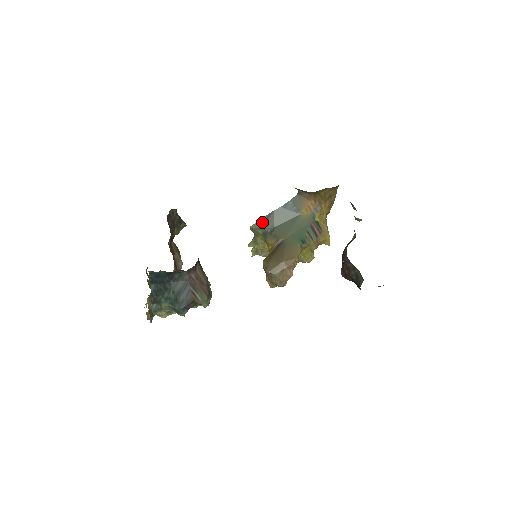
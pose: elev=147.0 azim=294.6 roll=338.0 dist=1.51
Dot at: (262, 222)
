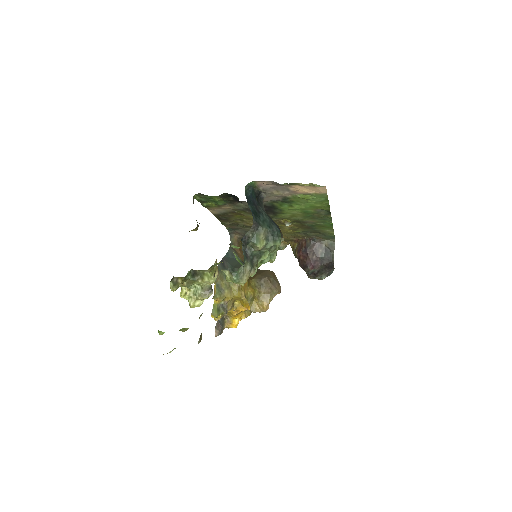
Dot at: (221, 266)
